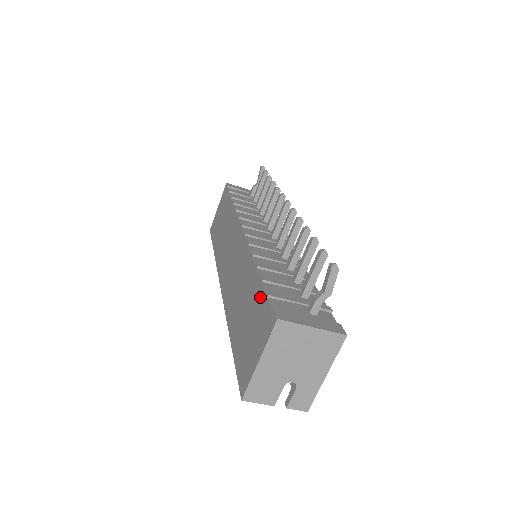
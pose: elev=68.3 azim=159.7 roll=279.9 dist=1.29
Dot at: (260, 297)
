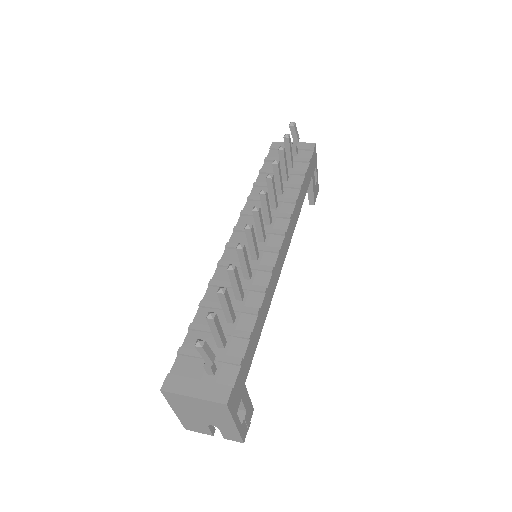
Dot at: occluded
